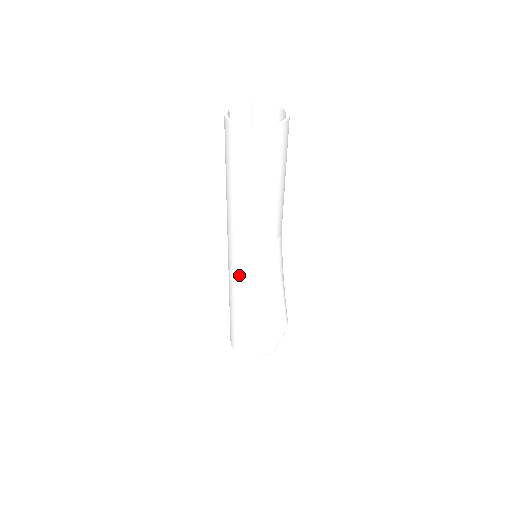
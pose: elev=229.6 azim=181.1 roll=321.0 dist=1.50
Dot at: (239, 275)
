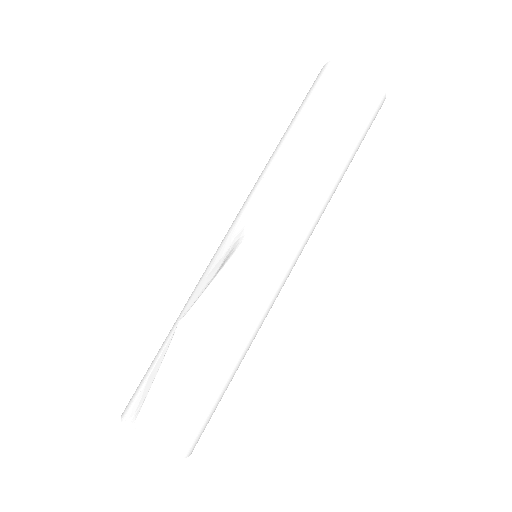
Dot at: occluded
